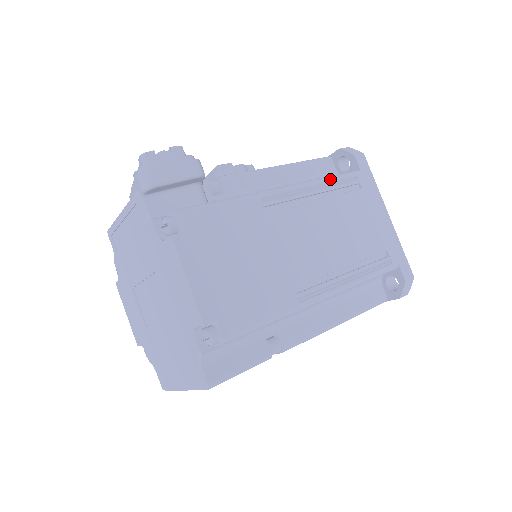
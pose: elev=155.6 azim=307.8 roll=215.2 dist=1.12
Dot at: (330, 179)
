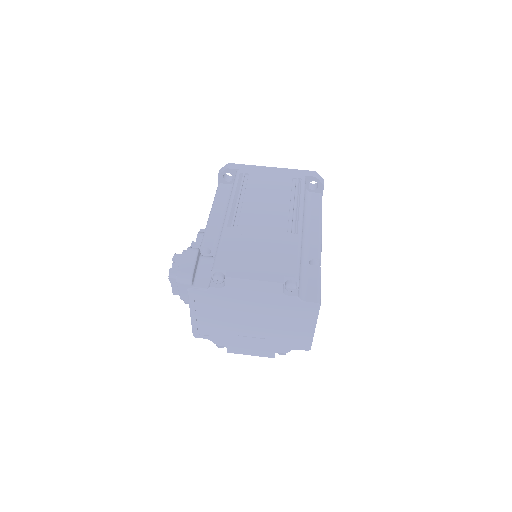
Dot at: (234, 187)
